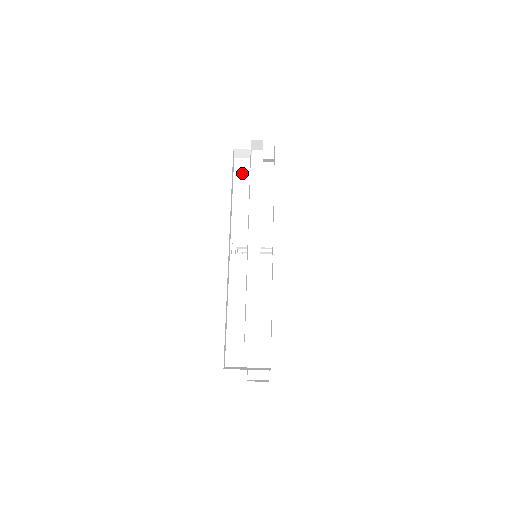
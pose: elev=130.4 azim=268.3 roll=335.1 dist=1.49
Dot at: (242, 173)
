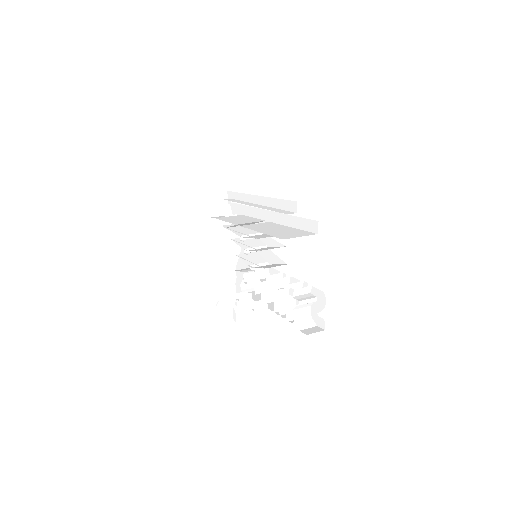
Dot at: (220, 217)
